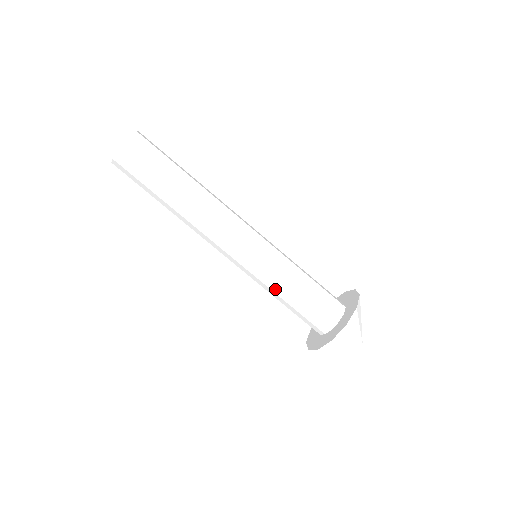
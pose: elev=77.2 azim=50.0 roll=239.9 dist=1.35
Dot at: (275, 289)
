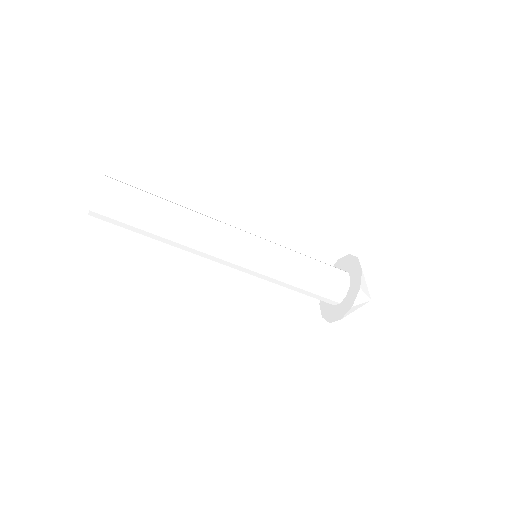
Dot at: (281, 284)
